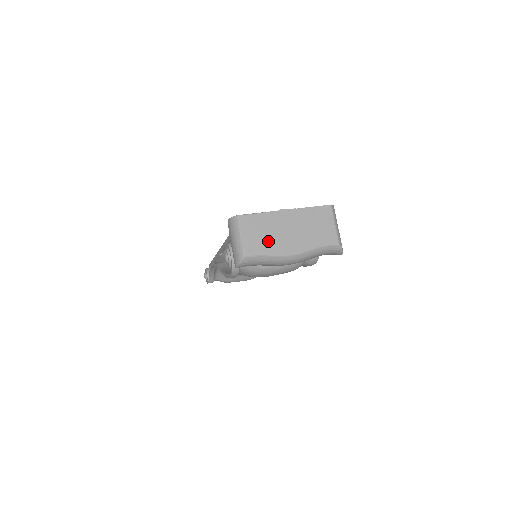
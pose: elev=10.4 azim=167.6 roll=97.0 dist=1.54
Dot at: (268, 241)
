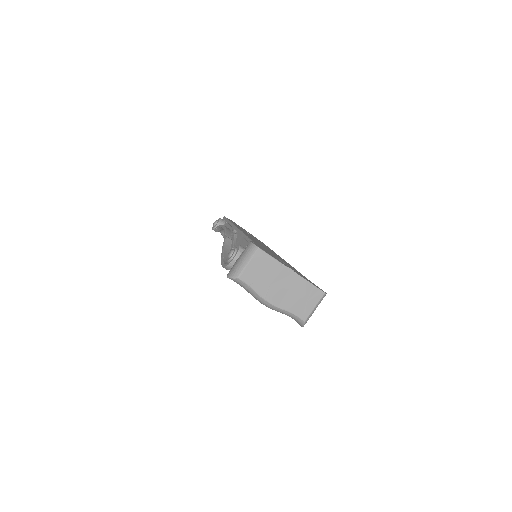
Dot at: (262, 281)
